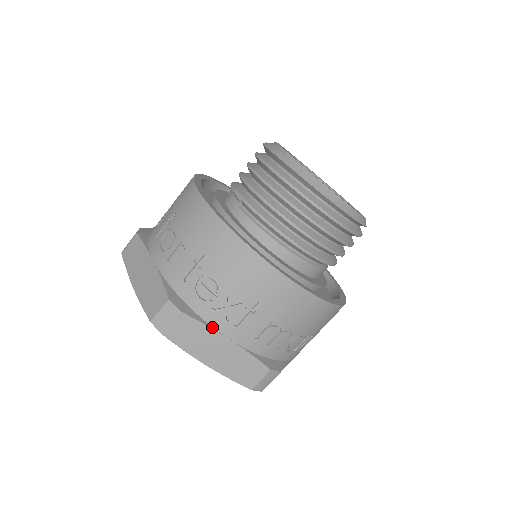
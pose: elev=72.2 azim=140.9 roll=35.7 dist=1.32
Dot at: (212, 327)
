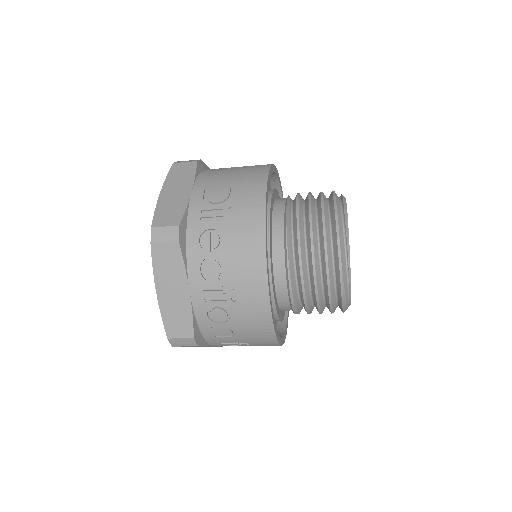
Dot at: occluded
